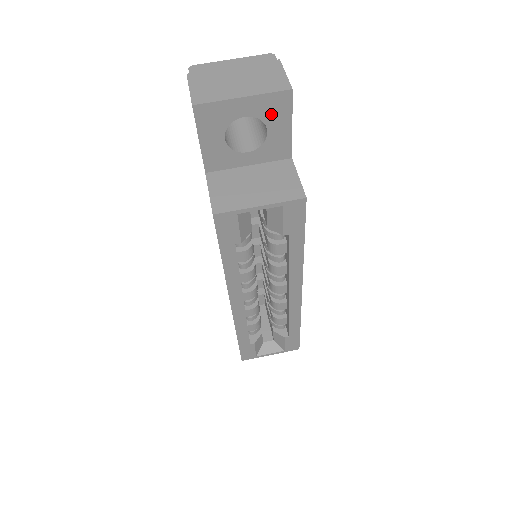
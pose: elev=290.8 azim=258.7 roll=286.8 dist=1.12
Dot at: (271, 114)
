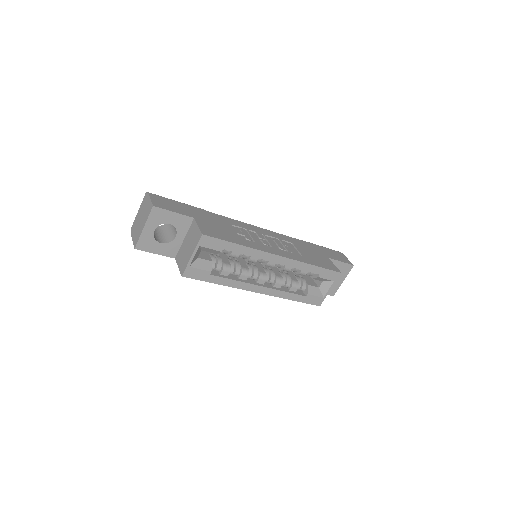
Dot at: (161, 219)
